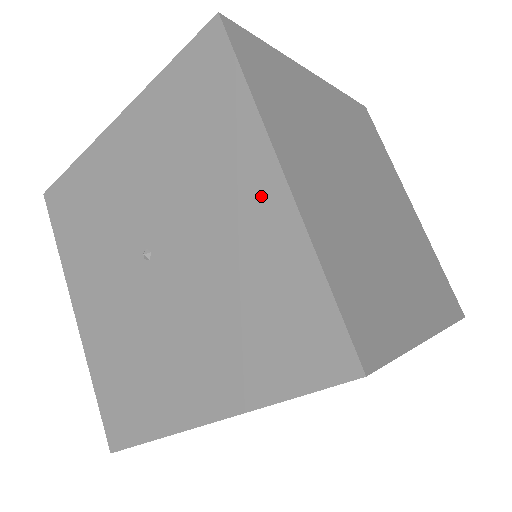
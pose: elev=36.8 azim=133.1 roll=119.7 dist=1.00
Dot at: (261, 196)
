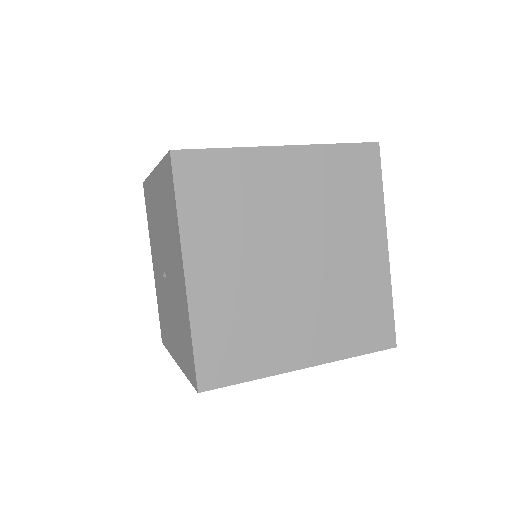
Dot at: (156, 186)
